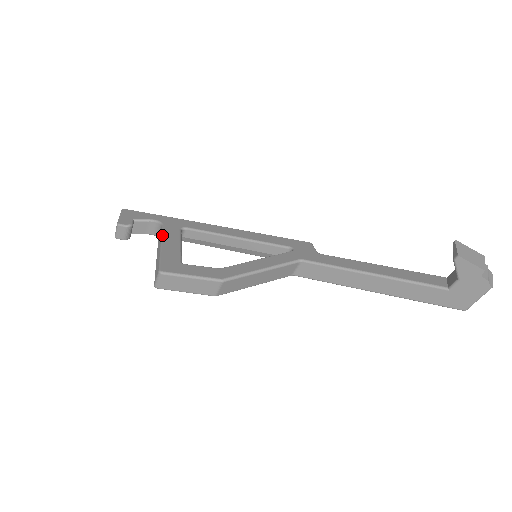
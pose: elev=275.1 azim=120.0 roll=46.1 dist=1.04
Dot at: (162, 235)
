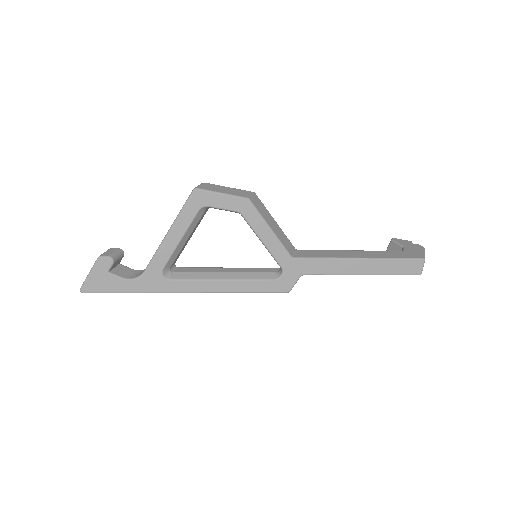
Dot at: occluded
